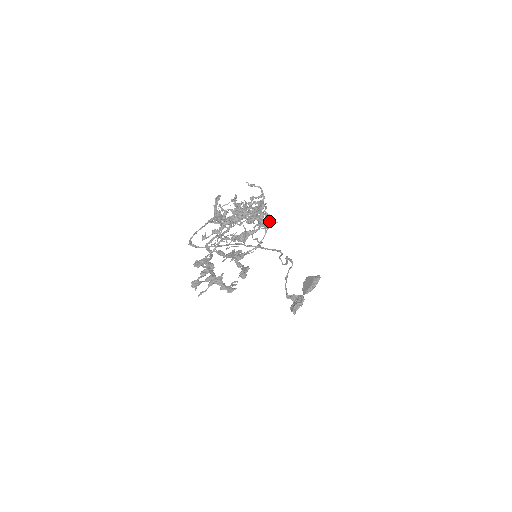
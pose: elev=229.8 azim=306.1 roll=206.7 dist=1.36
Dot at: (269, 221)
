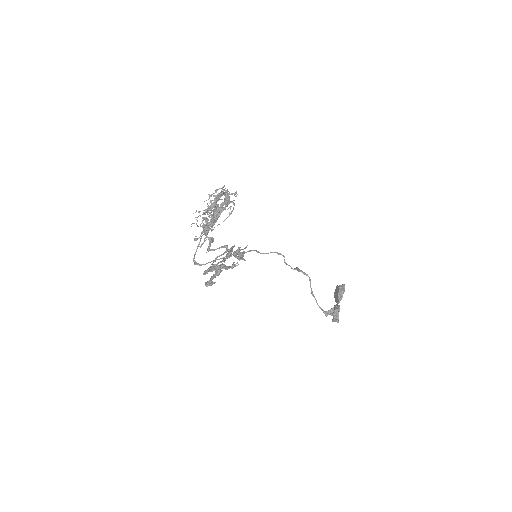
Dot at: (231, 194)
